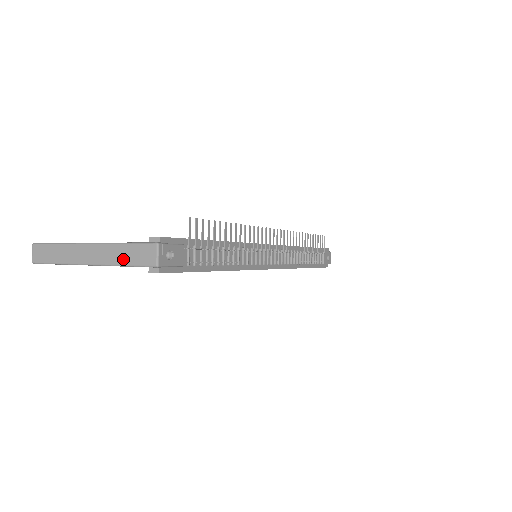
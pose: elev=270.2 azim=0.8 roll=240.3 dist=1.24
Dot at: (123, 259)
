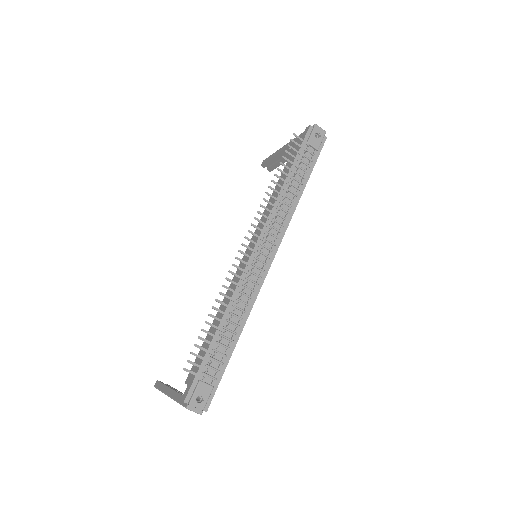
Dot at: occluded
